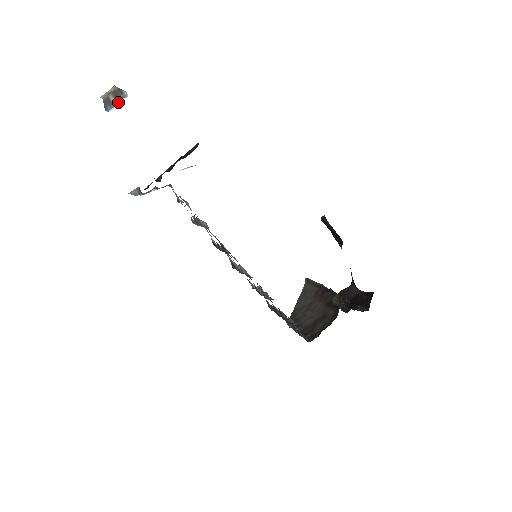
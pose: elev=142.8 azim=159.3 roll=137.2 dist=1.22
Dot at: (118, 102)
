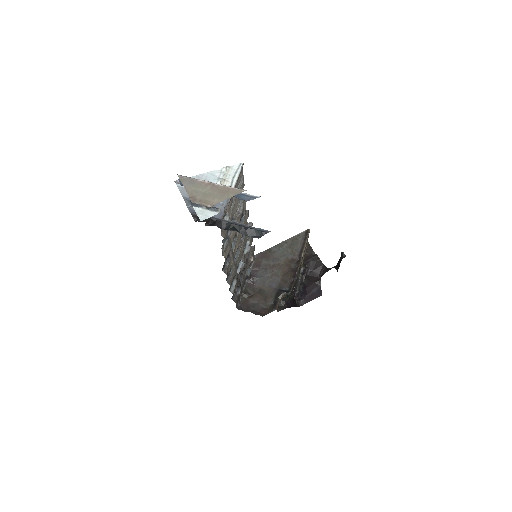
Dot at: (207, 207)
